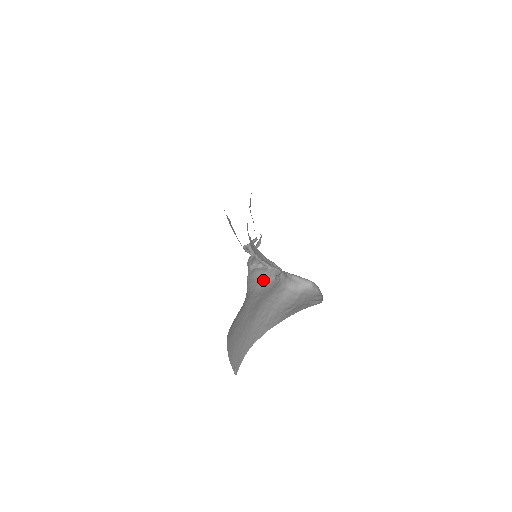
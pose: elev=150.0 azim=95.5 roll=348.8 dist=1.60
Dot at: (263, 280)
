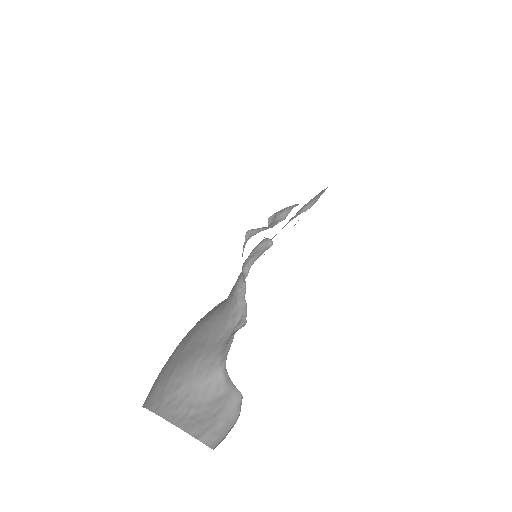
Dot at: (229, 312)
